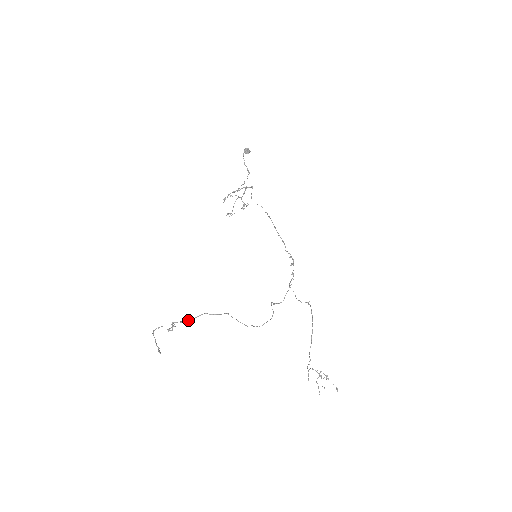
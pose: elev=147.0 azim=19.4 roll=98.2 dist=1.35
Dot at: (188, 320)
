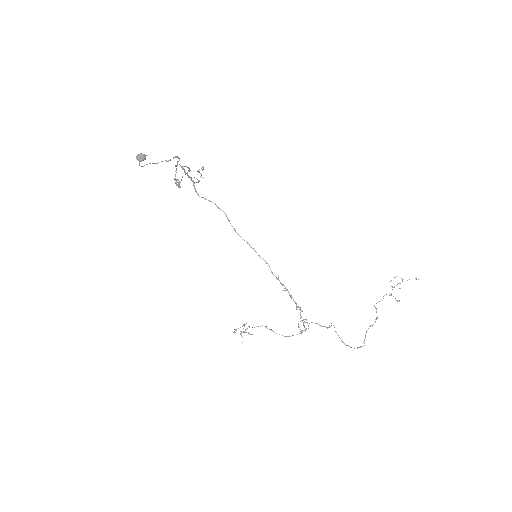
Dot at: (249, 327)
